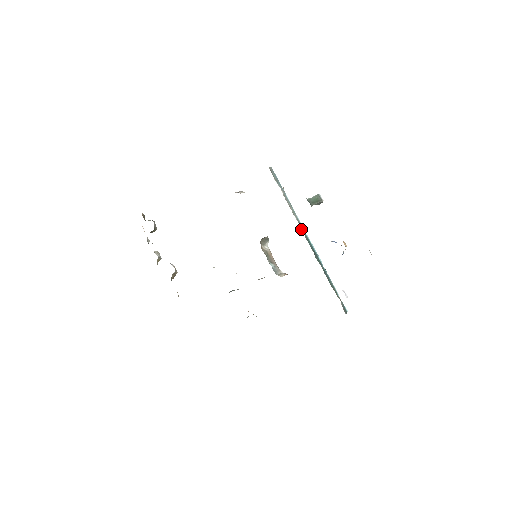
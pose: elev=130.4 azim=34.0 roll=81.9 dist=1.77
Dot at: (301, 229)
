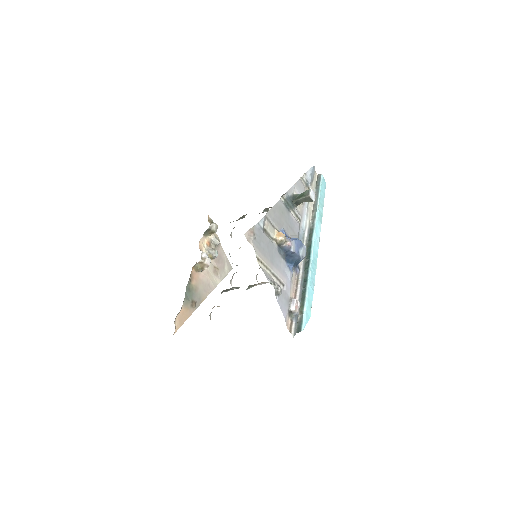
Dot at: (309, 234)
